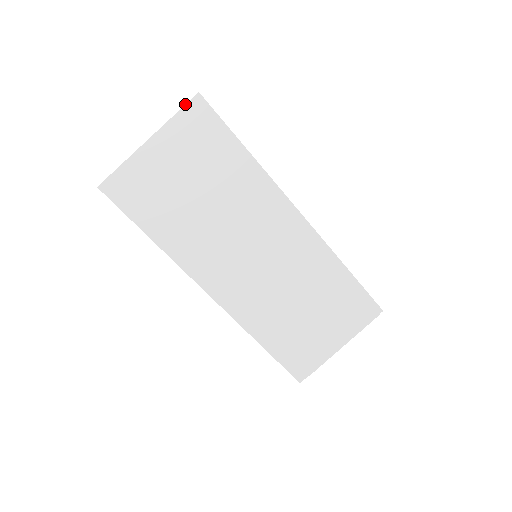
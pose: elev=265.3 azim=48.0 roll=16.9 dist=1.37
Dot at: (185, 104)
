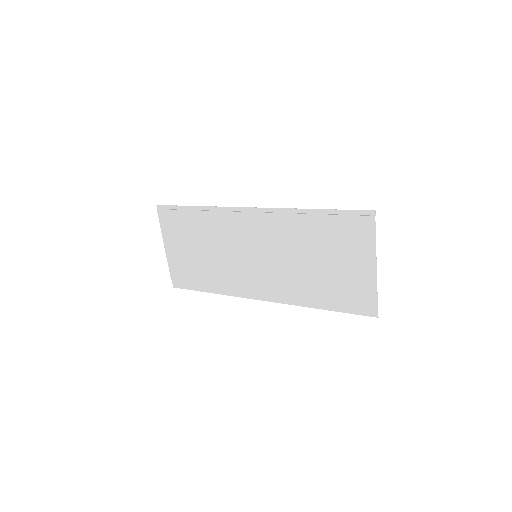
Dot at: (158, 217)
